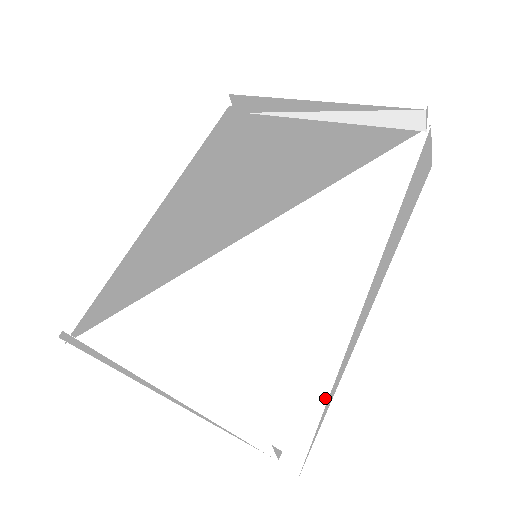
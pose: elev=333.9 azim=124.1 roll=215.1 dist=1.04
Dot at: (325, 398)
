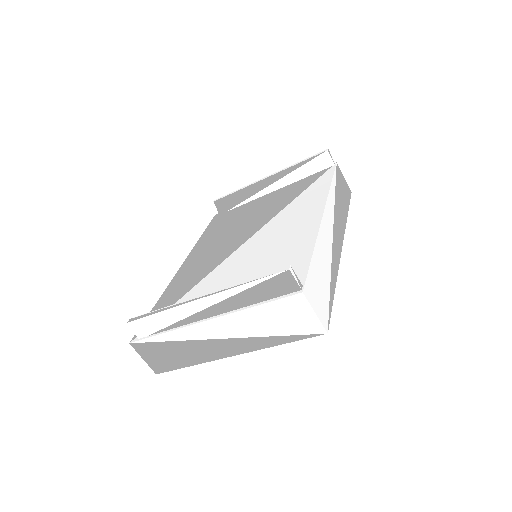
Dot at: (327, 283)
